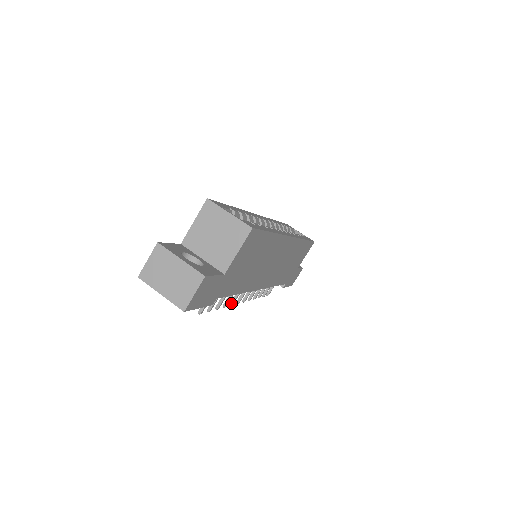
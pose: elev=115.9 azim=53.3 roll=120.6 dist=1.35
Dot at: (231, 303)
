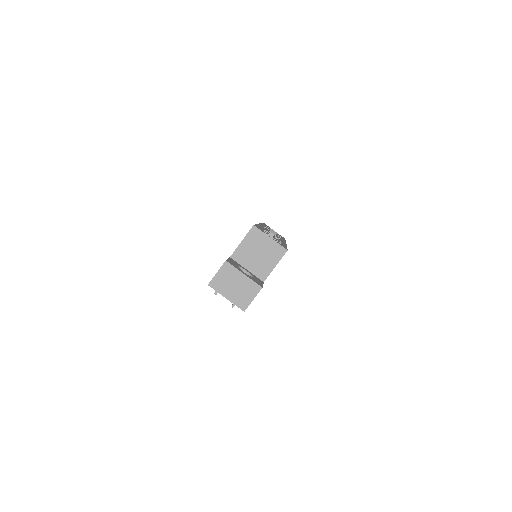
Dot at: occluded
